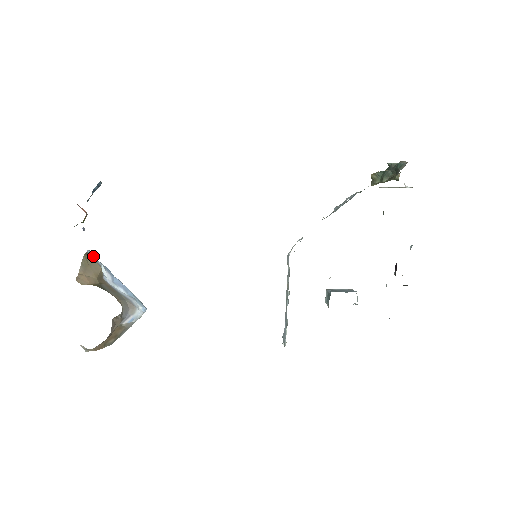
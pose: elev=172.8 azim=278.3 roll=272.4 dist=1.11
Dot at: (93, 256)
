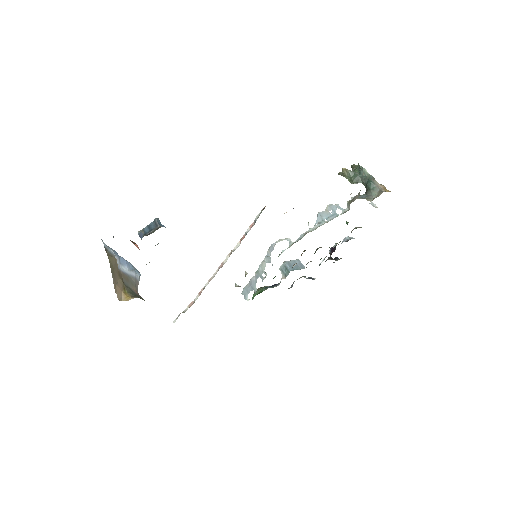
Dot at: (106, 246)
